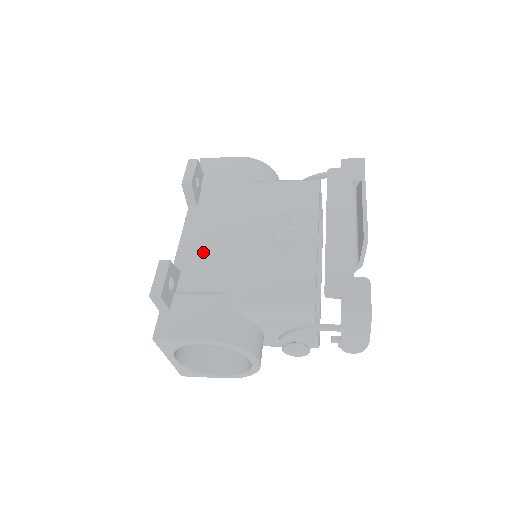
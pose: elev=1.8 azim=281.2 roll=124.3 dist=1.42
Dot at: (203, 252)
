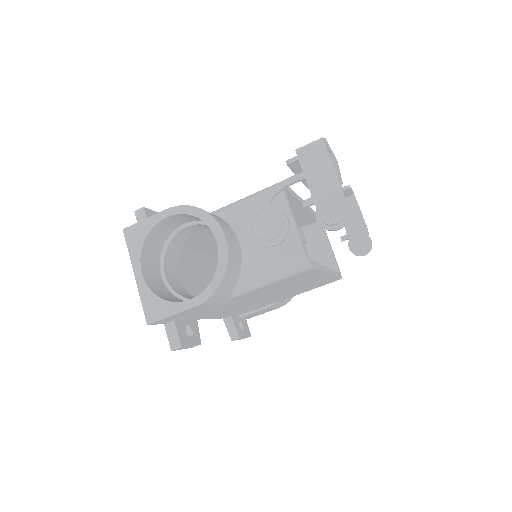
Dot at: occluded
